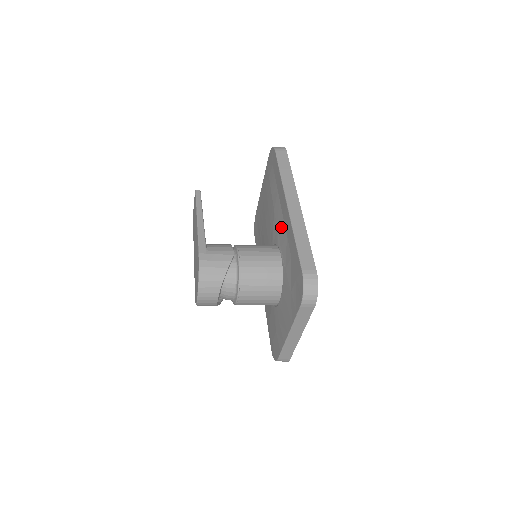
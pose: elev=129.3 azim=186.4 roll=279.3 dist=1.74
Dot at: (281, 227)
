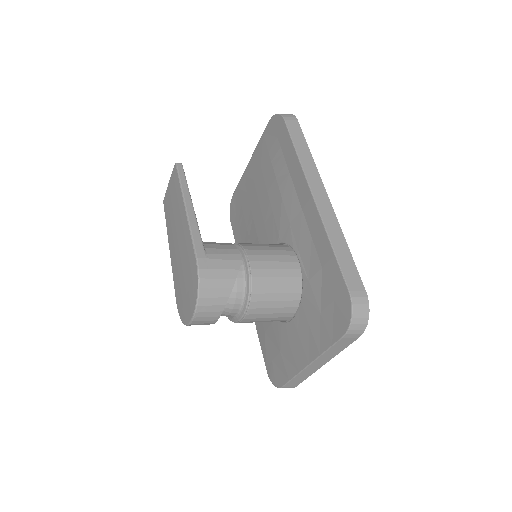
Dot at: (299, 223)
